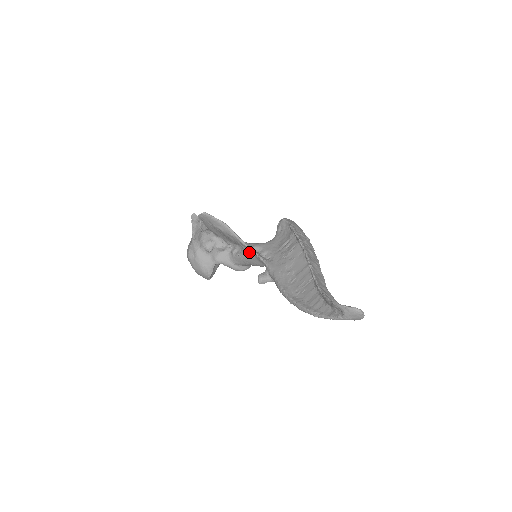
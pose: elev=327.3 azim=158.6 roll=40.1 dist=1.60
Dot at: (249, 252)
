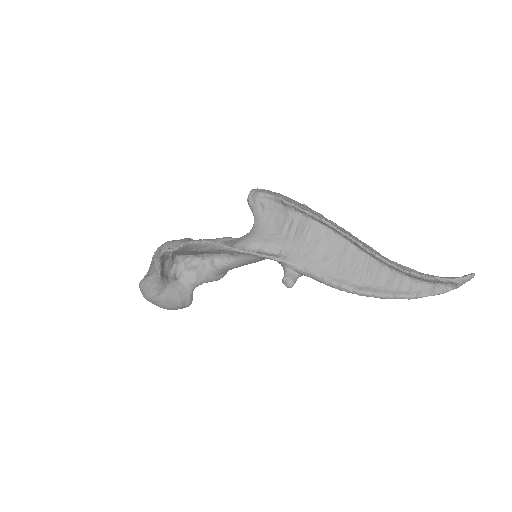
Dot at: (247, 256)
